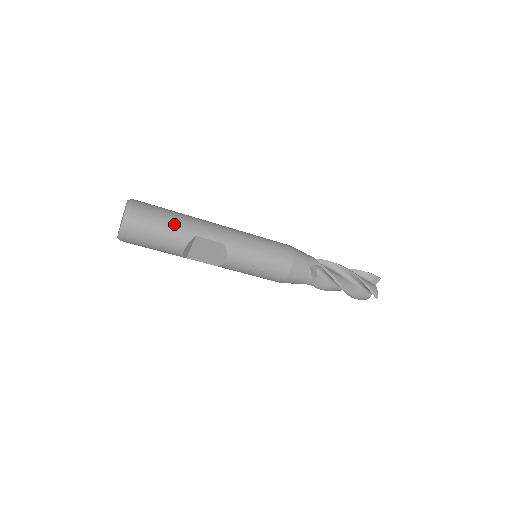
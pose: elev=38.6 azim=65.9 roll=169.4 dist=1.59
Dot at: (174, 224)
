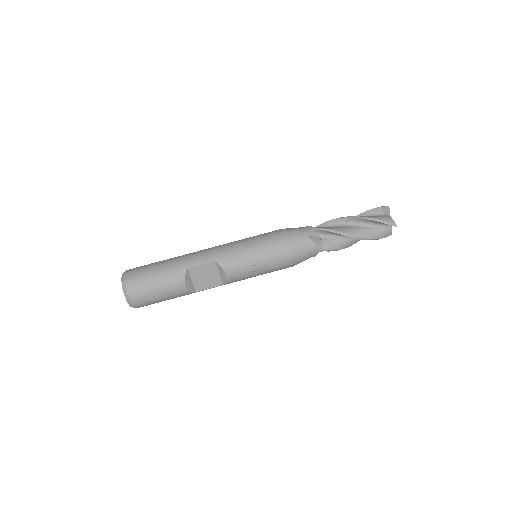
Dot at: (164, 269)
